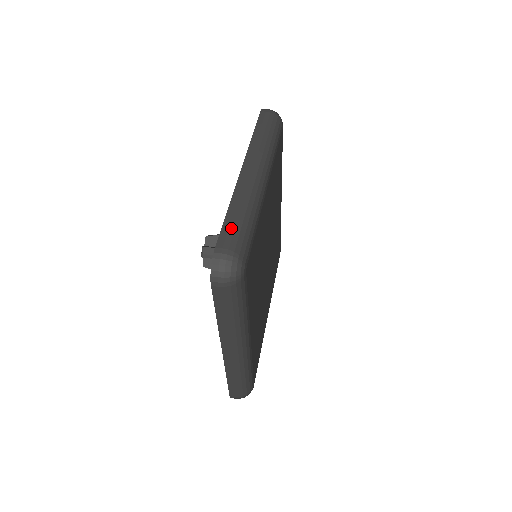
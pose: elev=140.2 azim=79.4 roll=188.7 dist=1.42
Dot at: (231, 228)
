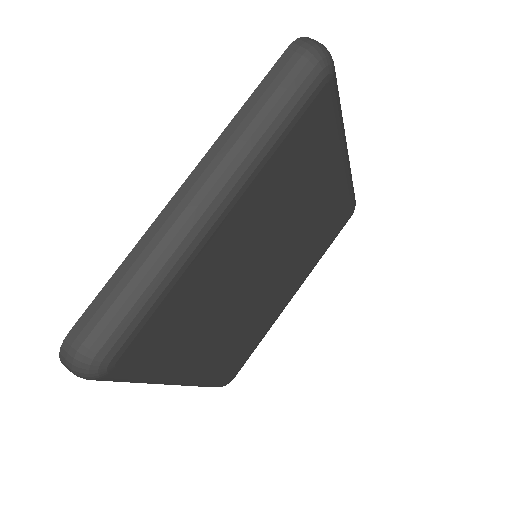
Dot at: (104, 306)
